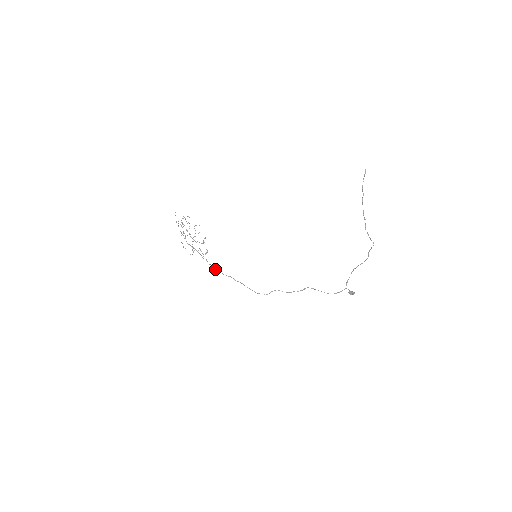
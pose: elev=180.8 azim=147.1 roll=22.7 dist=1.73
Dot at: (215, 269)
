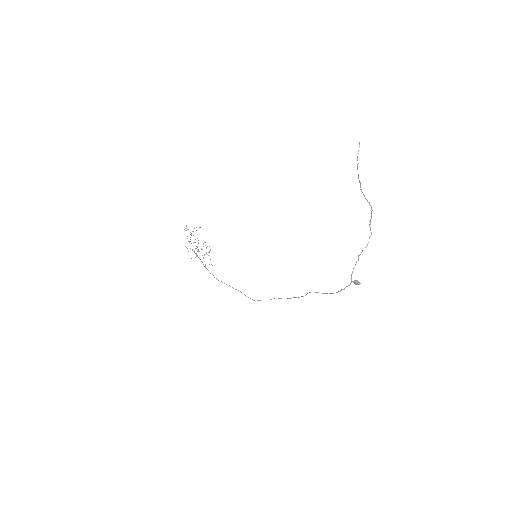
Dot at: (214, 277)
